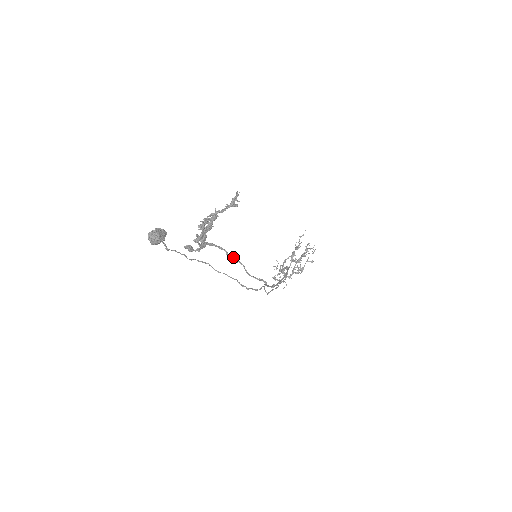
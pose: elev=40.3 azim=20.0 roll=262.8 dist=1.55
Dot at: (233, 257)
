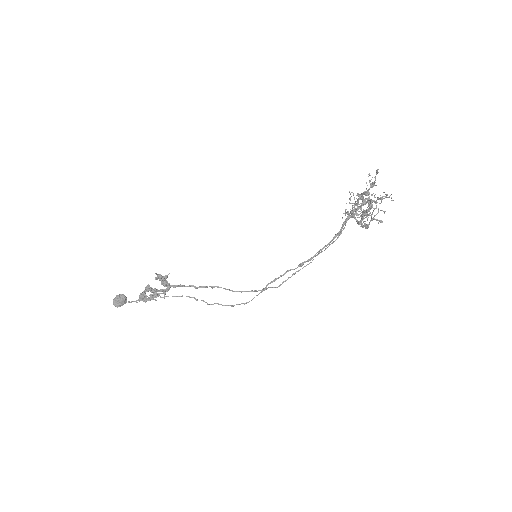
Dot at: (205, 287)
